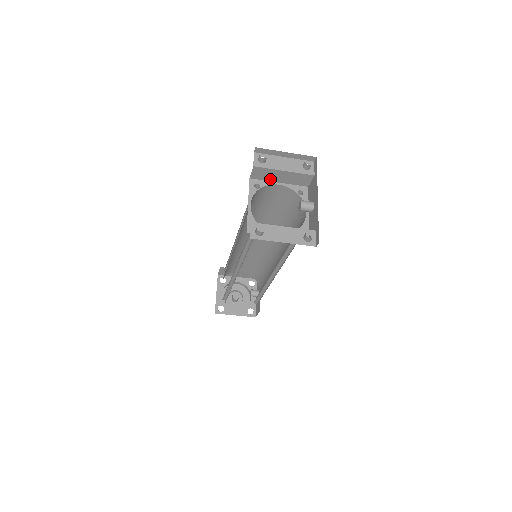
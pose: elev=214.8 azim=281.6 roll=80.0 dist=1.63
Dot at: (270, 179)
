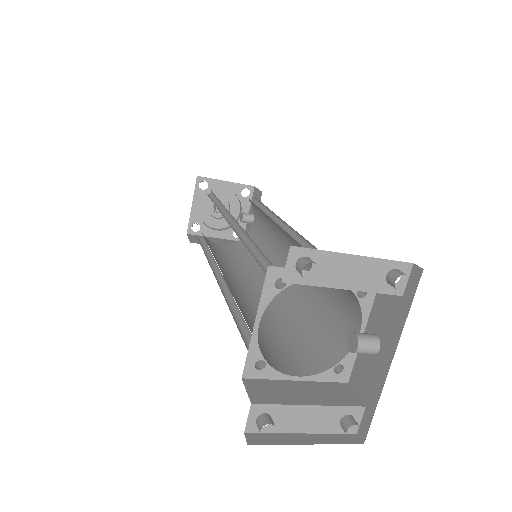
Dot at: occluded
